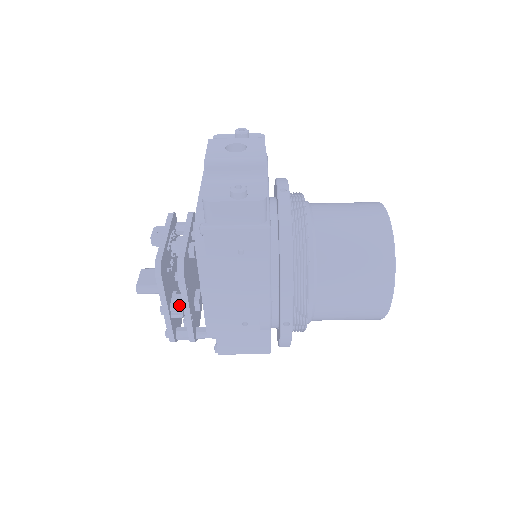
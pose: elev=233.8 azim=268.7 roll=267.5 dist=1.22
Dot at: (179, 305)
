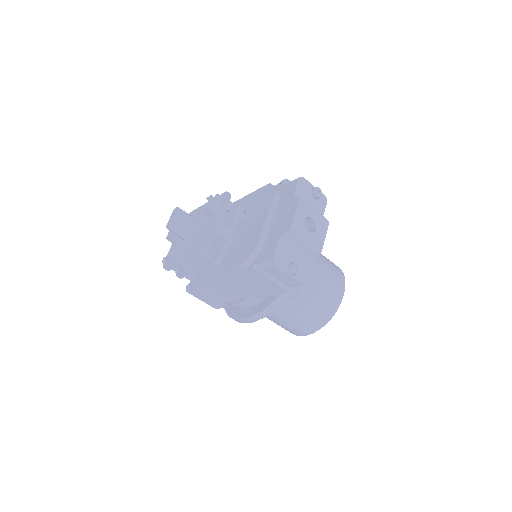
Dot at: (192, 263)
